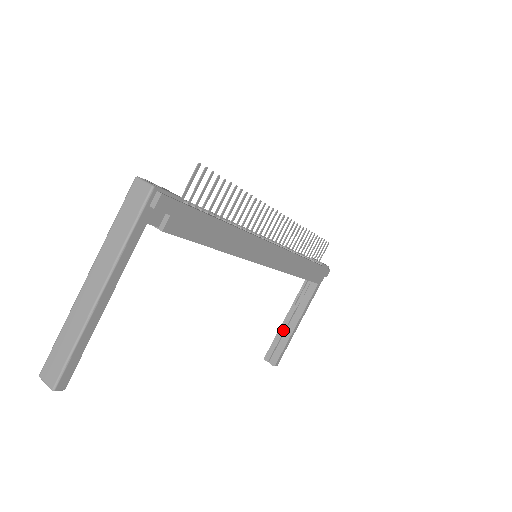
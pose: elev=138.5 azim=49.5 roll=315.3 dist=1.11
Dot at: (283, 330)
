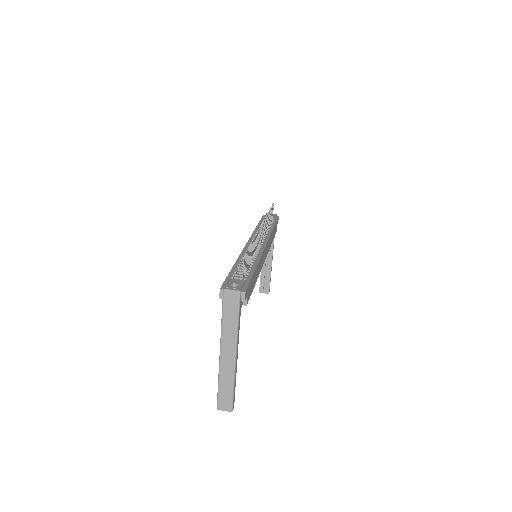
Dot at: (264, 269)
